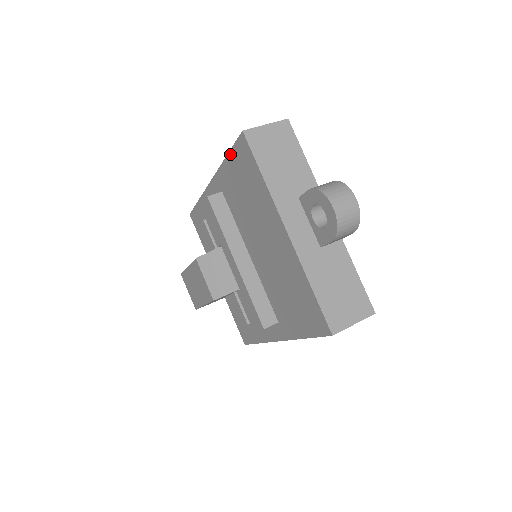
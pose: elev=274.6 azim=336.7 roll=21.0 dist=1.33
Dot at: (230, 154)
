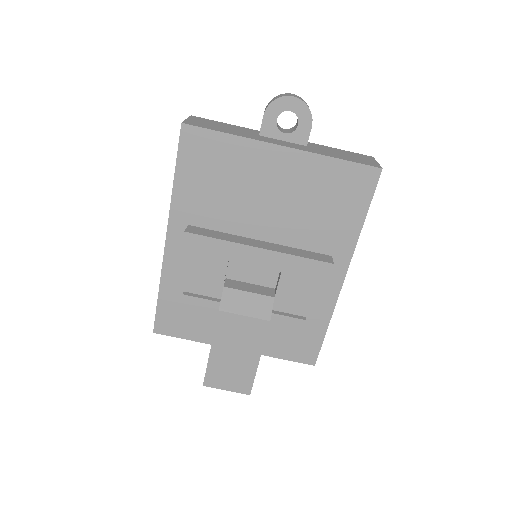
Dot at: (178, 167)
